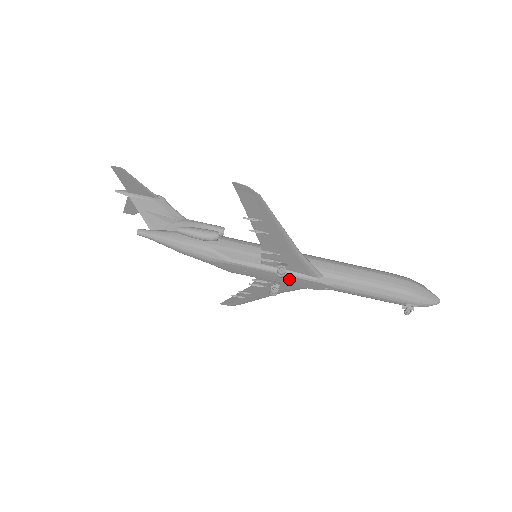
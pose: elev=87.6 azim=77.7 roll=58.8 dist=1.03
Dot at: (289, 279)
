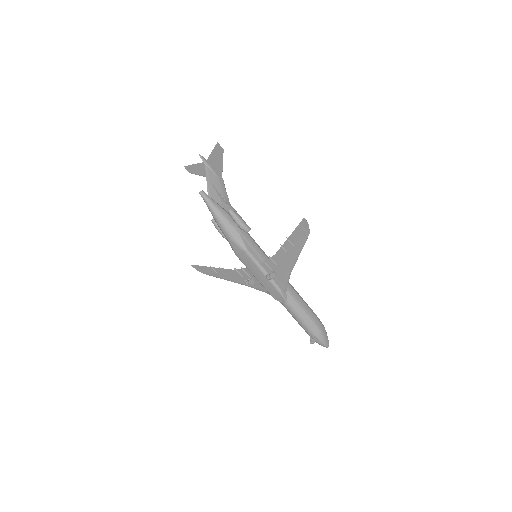
Dot at: (267, 282)
